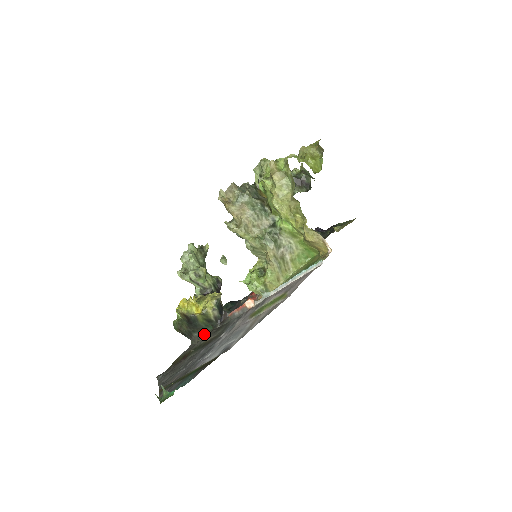
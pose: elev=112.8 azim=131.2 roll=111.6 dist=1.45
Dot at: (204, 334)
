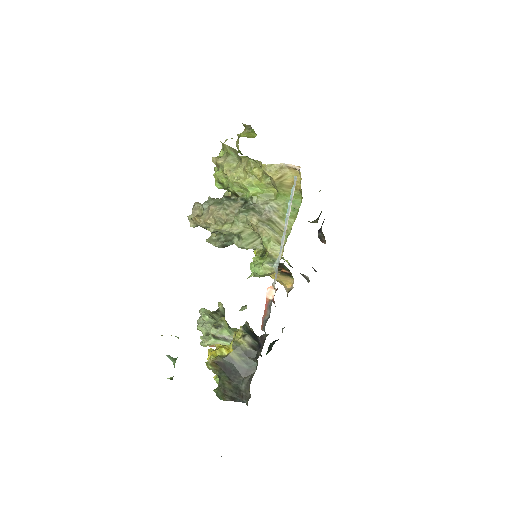
Dot at: (251, 376)
